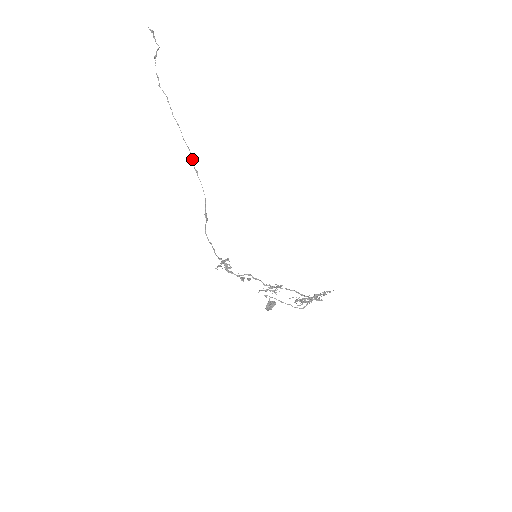
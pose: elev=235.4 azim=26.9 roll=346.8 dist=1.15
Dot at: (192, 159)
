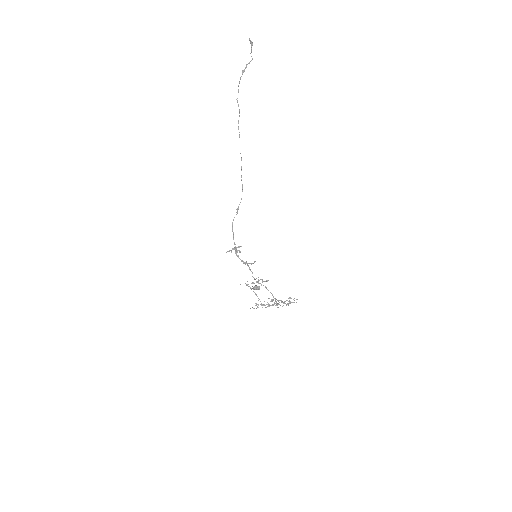
Dot at: (241, 167)
